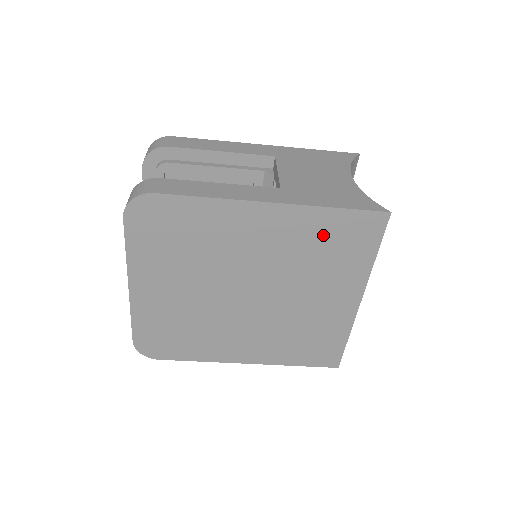
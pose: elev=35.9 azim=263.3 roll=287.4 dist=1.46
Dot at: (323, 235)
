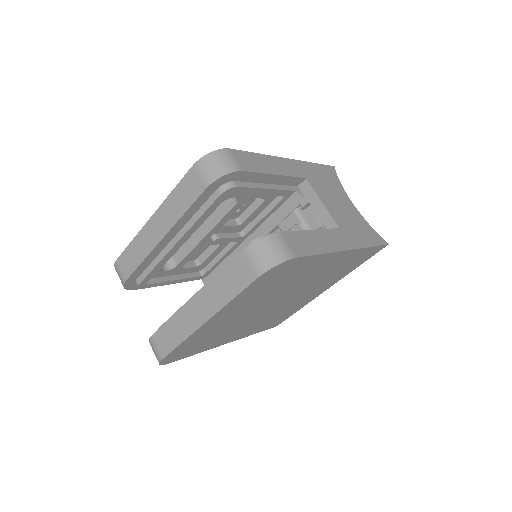
Dot at: (350, 261)
